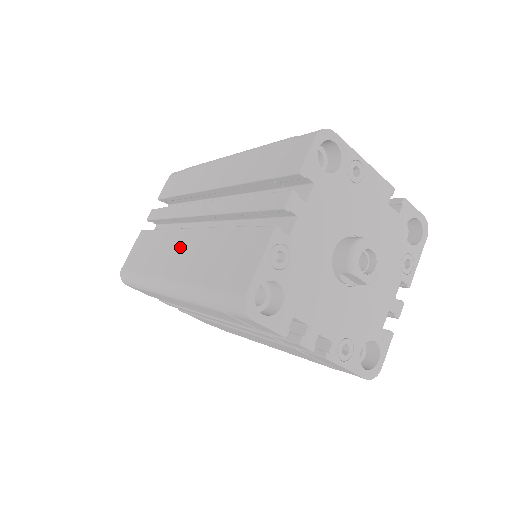
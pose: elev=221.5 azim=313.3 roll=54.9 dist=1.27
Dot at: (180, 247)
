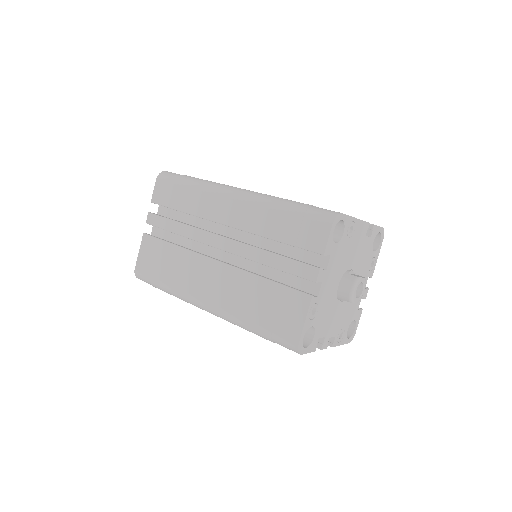
Dot at: (210, 276)
